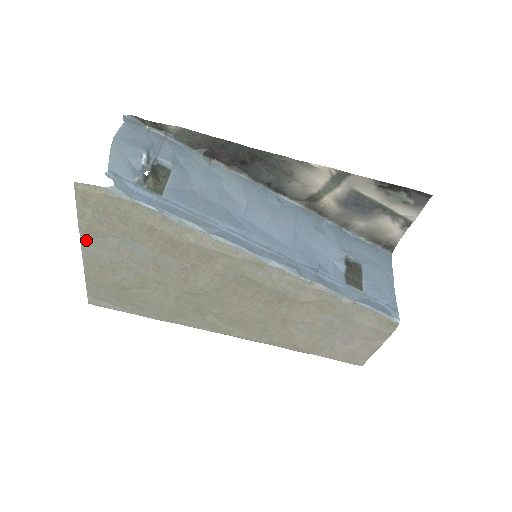
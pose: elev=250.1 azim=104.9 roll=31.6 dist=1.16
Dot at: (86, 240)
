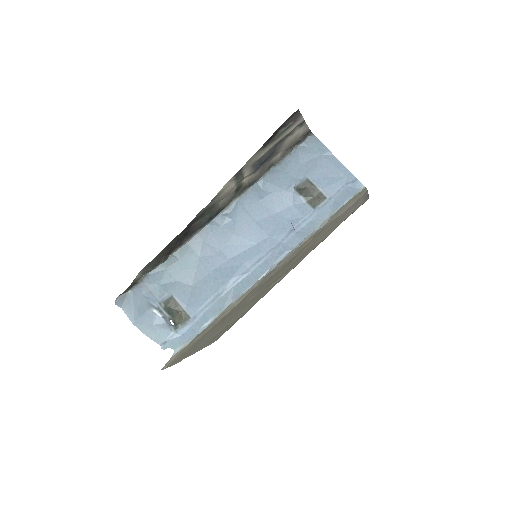
Dot at: (188, 356)
